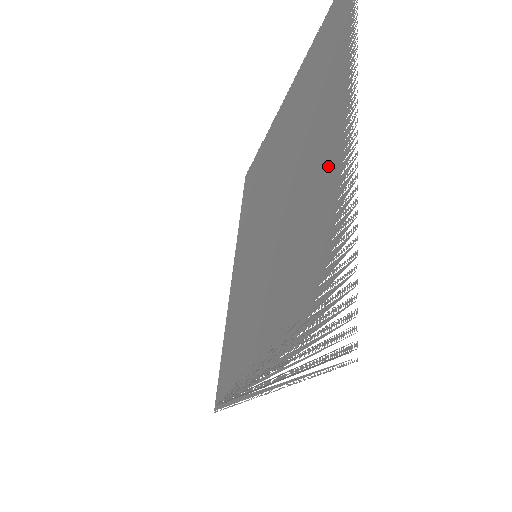
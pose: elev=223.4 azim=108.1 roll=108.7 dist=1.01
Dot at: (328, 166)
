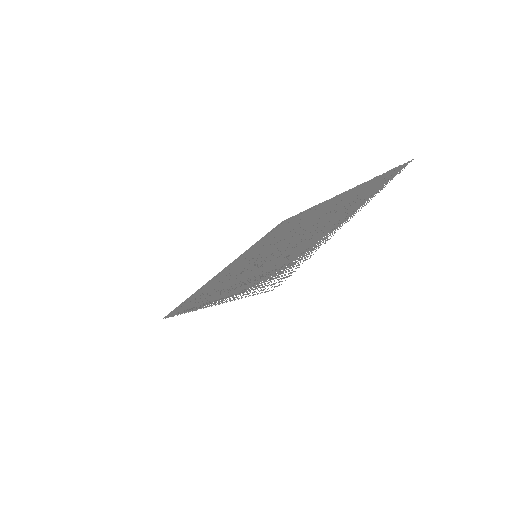
Dot at: (327, 229)
